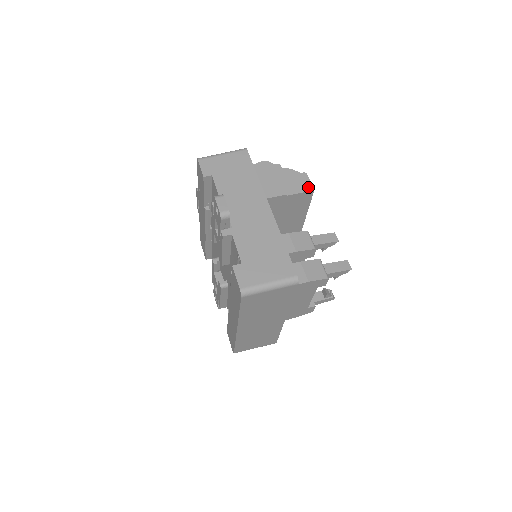
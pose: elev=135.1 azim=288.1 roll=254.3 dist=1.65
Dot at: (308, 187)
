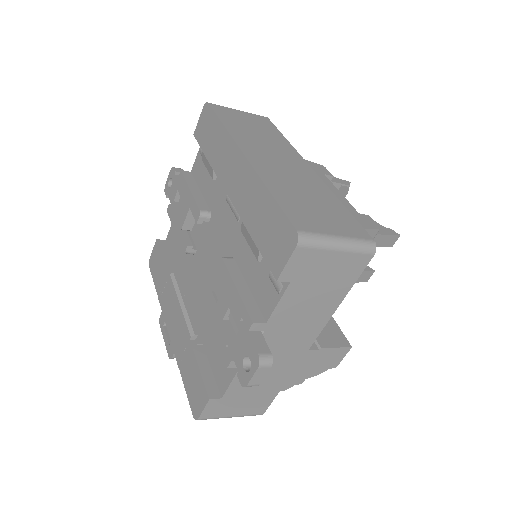
Dot at: occluded
